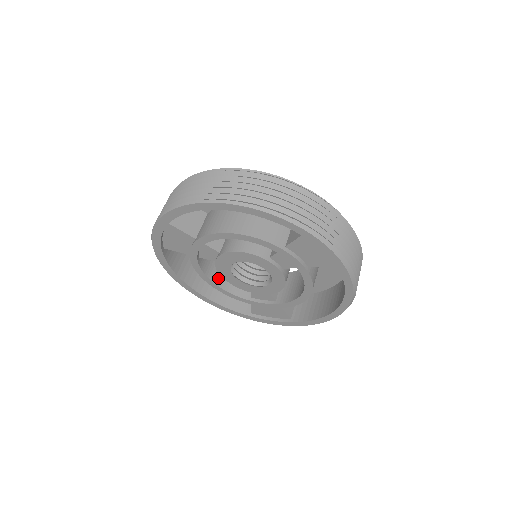
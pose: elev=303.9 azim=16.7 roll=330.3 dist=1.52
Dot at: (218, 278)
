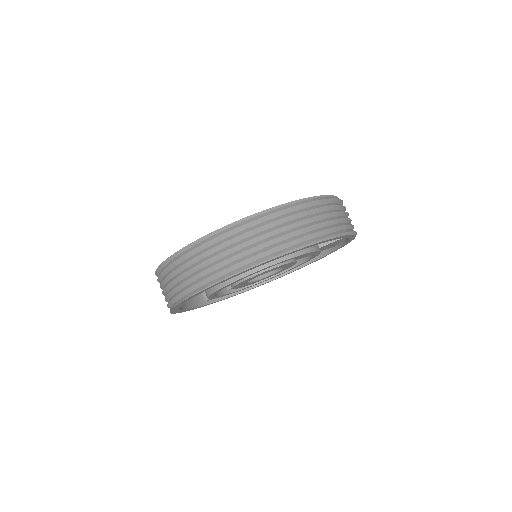
Dot at: occluded
